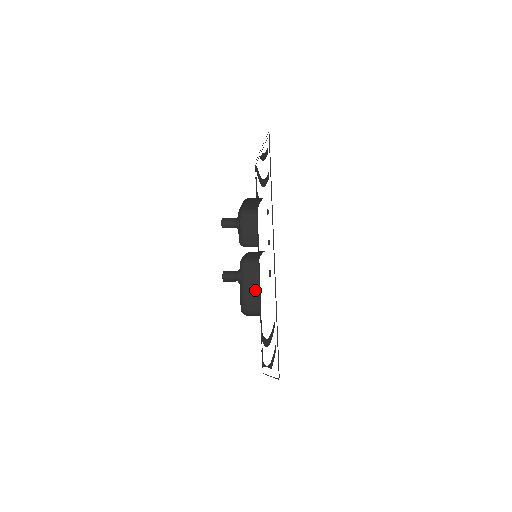
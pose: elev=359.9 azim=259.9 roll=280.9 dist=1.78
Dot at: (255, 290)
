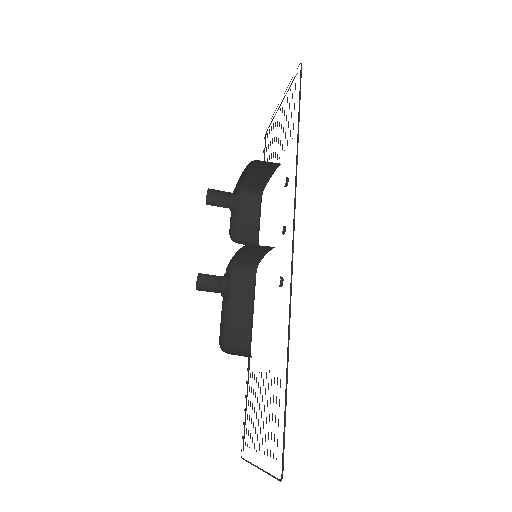
Dot at: (245, 315)
